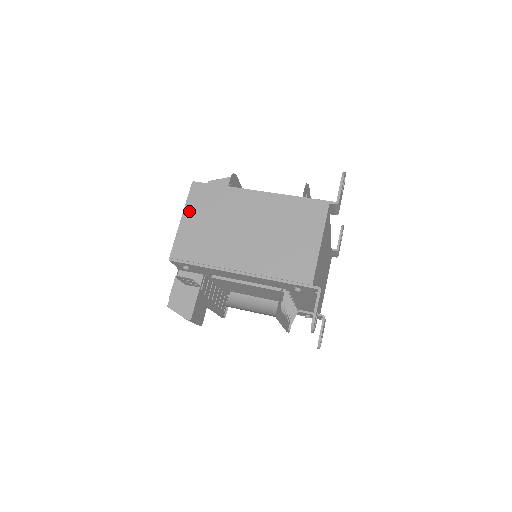
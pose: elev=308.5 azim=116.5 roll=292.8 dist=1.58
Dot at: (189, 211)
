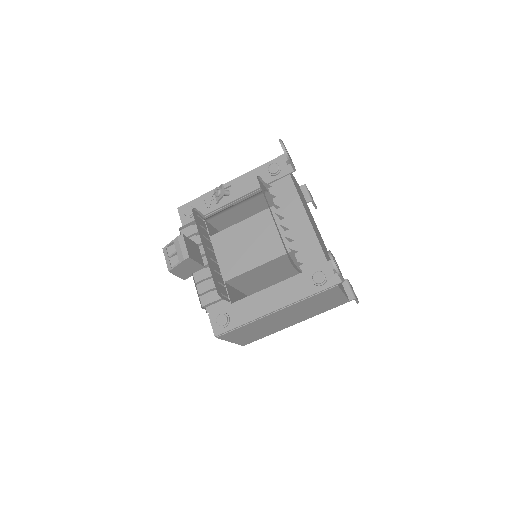
Dot at: (232, 339)
